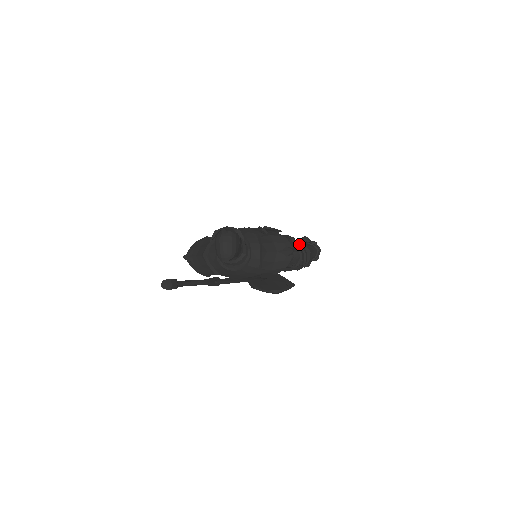
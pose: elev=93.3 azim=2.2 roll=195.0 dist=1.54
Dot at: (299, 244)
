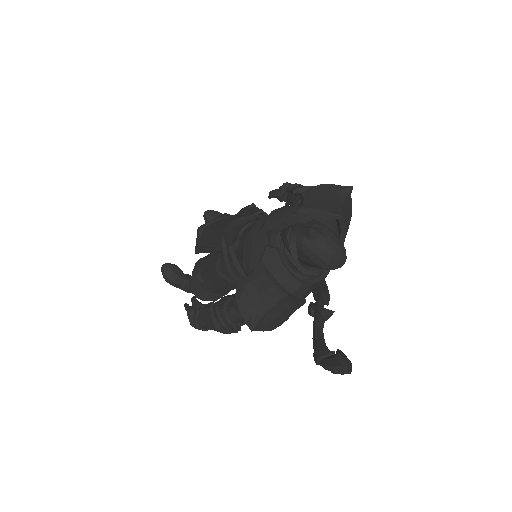
Dot at: (304, 190)
